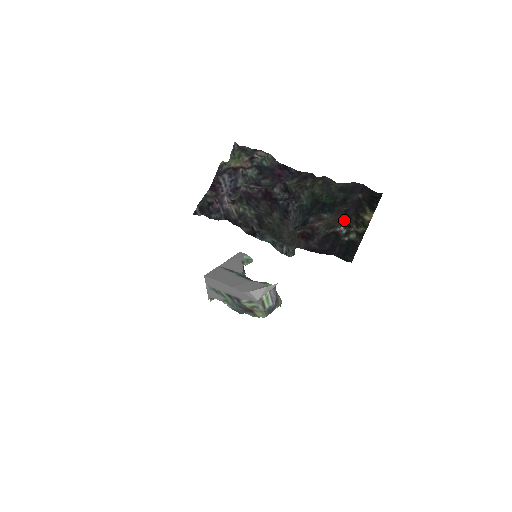
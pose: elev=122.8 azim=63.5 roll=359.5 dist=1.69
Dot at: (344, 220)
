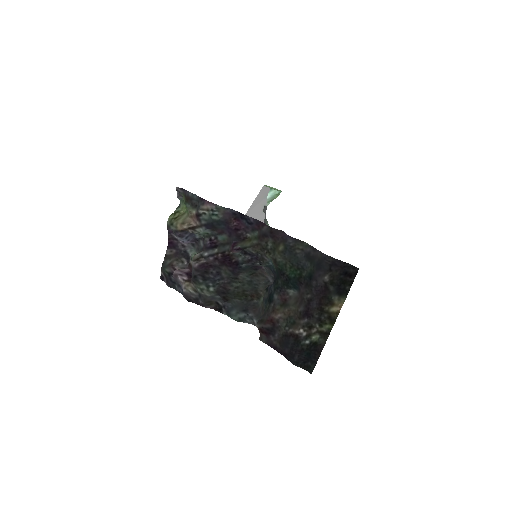
Dot at: (304, 319)
